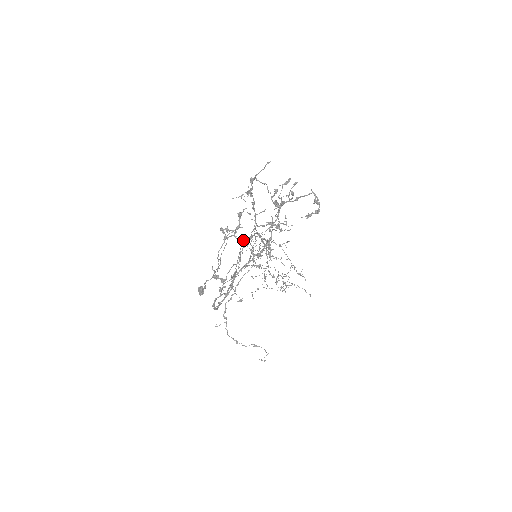
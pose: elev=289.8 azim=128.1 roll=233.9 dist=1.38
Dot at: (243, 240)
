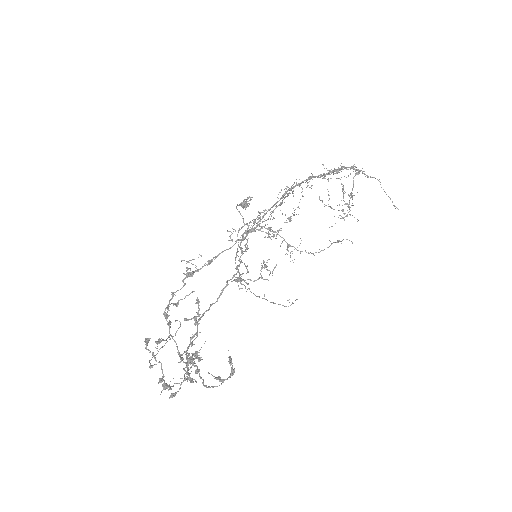
Dot at: occluded
